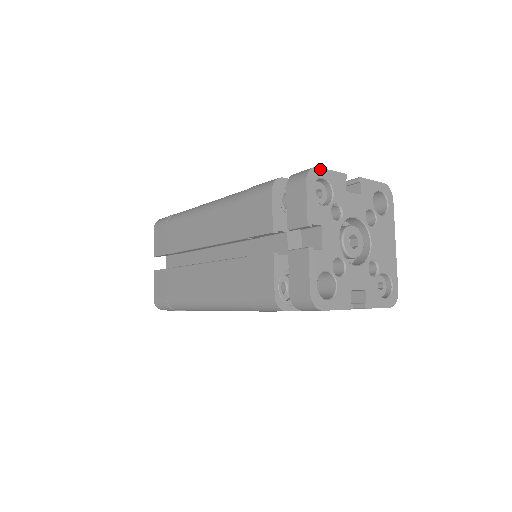
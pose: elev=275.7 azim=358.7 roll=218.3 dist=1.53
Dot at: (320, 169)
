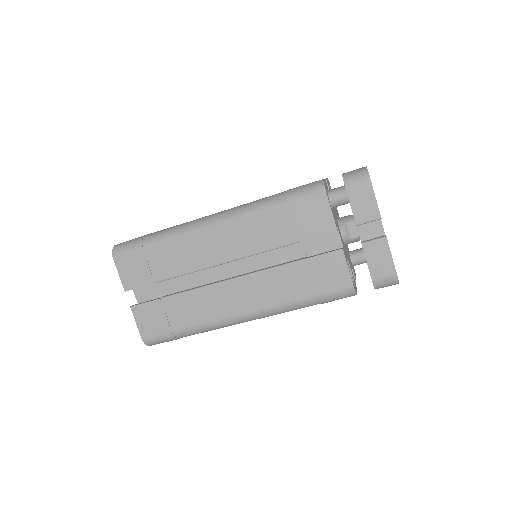
Dot at: occluded
